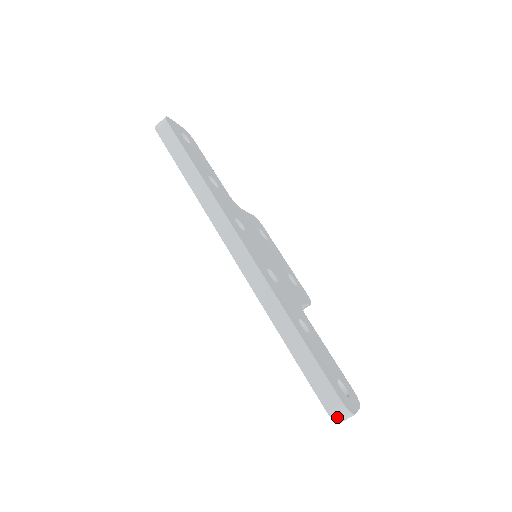
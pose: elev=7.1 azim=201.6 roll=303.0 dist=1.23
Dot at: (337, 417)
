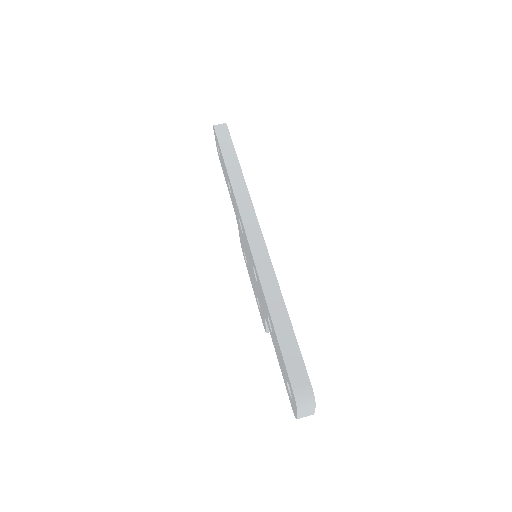
Dot at: (300, 398)
